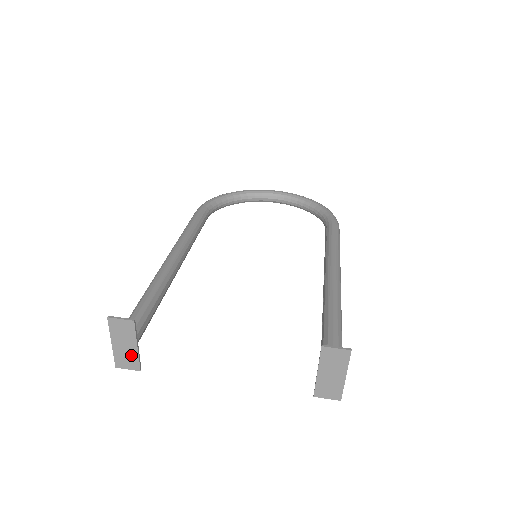
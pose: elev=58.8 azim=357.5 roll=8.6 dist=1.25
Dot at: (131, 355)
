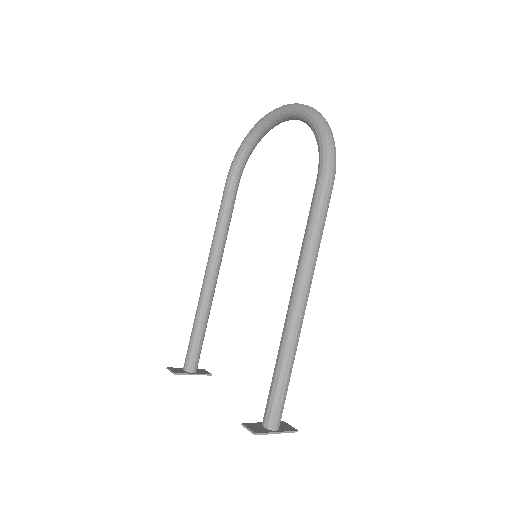
Dot at: (198, 373)
